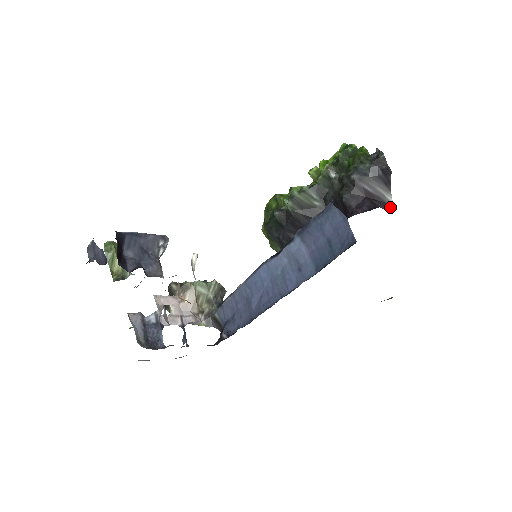
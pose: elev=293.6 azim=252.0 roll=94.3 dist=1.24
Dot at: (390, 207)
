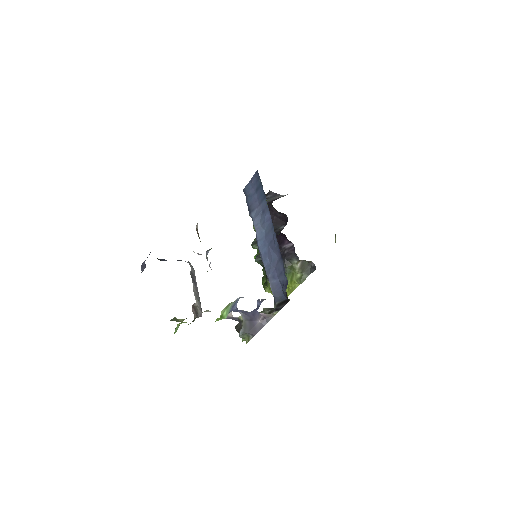
Dot at: occluded
